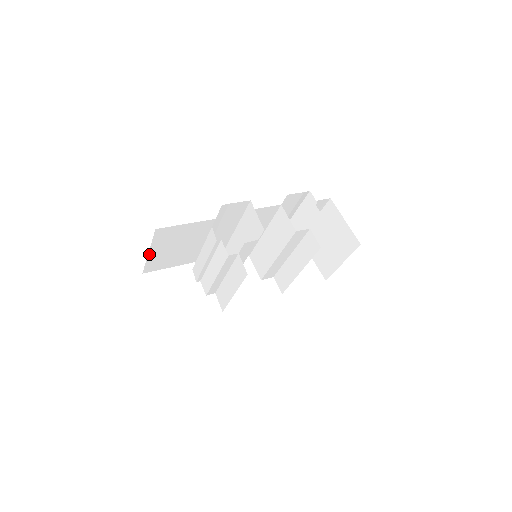
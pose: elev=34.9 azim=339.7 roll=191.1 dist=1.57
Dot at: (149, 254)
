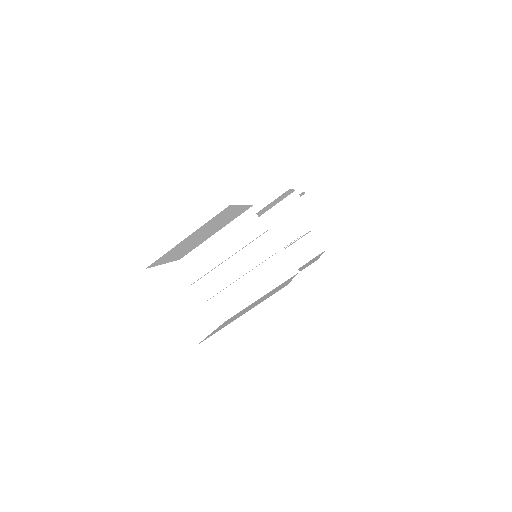
Dot at: (183, 240)
